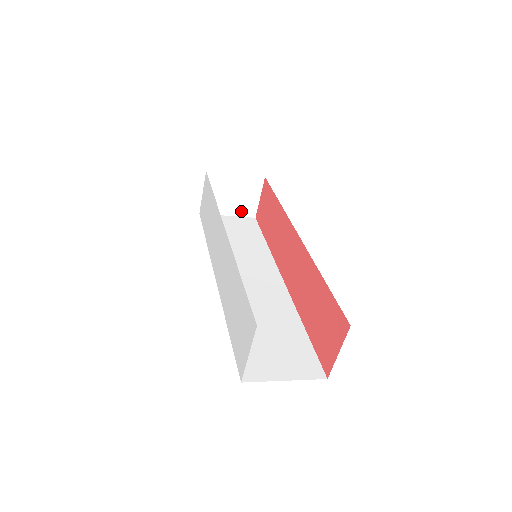
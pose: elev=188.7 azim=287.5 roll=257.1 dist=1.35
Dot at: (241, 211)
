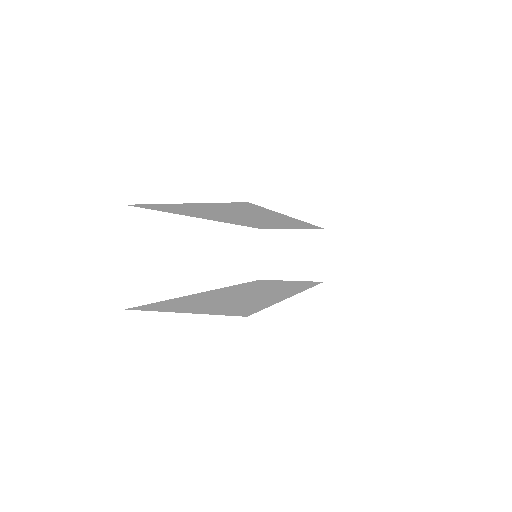
Dot at: (305, 274)
